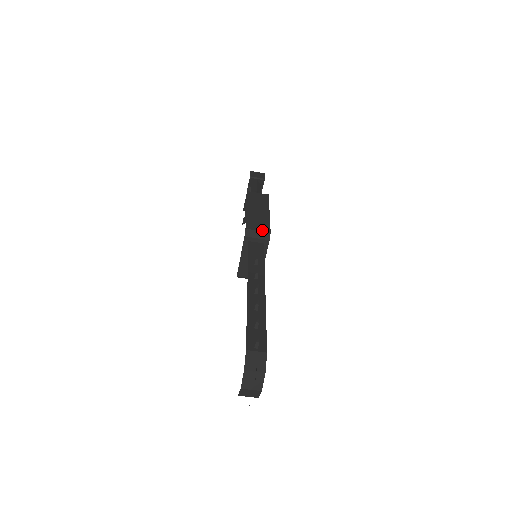
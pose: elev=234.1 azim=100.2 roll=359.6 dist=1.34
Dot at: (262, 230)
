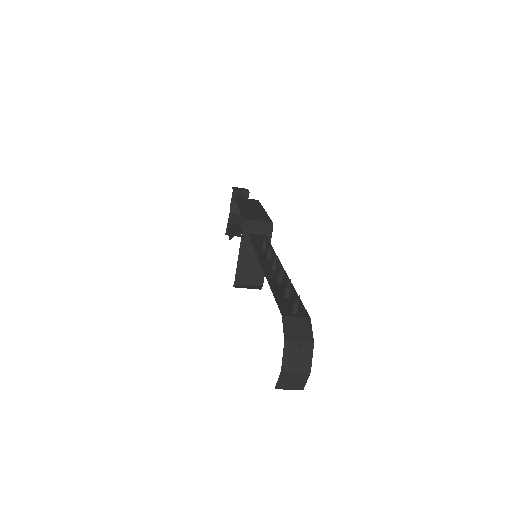
Dot at: (262, 220)
